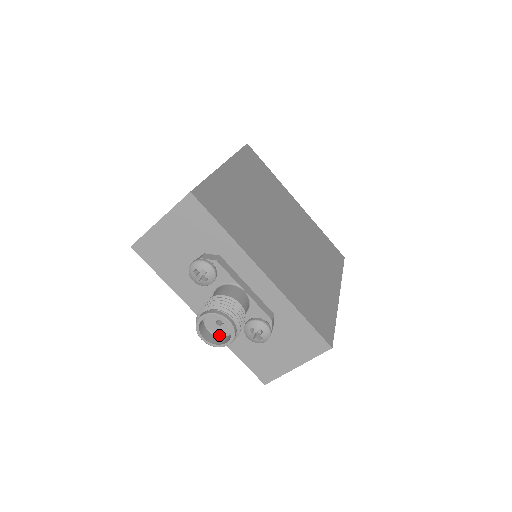
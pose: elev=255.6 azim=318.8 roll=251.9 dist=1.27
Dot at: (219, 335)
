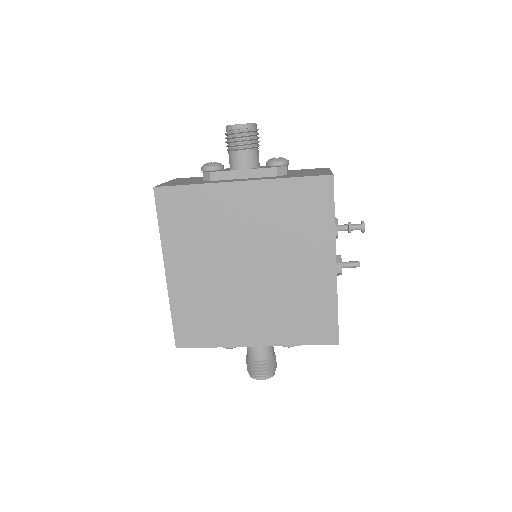
Dot at: occluded
